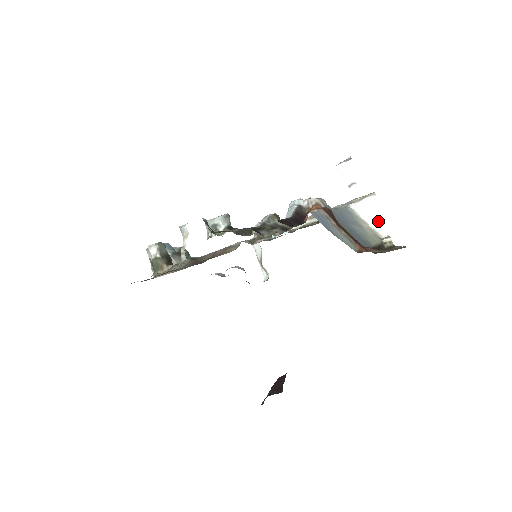
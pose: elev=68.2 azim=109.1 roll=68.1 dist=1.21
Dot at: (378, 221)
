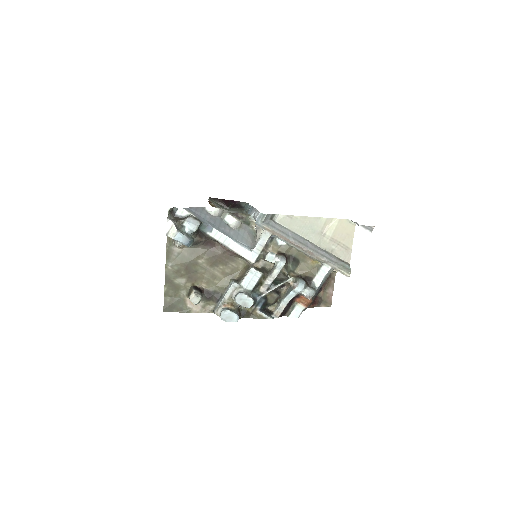
Dot at: occluded
